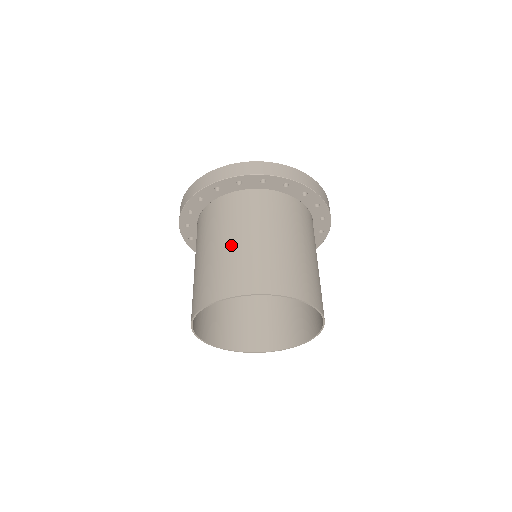
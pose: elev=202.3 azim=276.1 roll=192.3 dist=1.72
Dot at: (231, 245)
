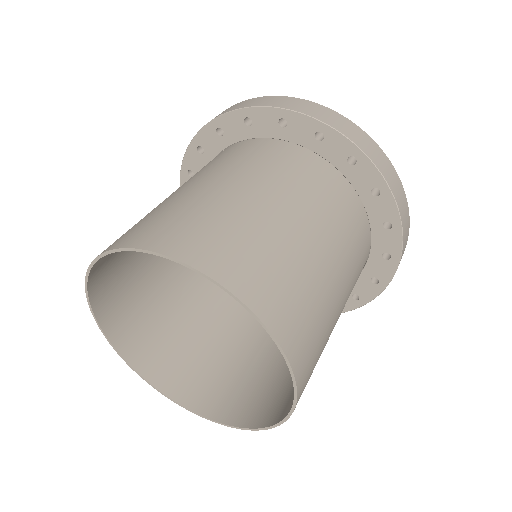
Dot at: (246, 198)
